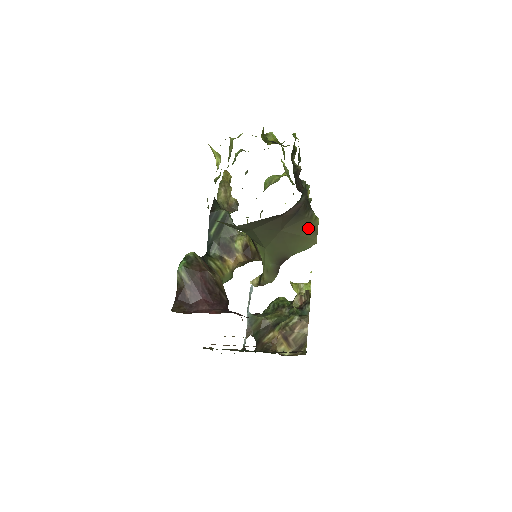
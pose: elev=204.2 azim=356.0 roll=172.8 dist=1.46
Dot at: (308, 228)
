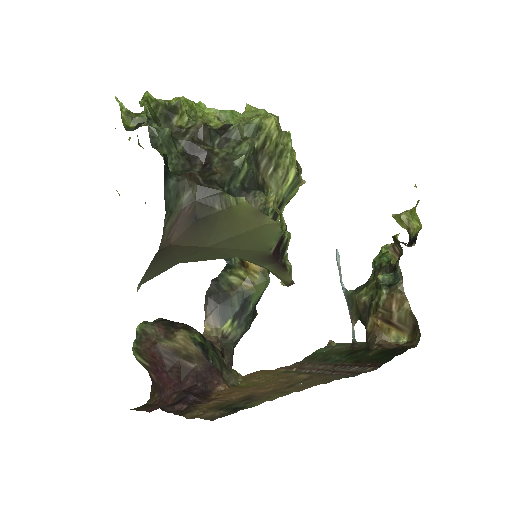
Dot at: (240, 219)
